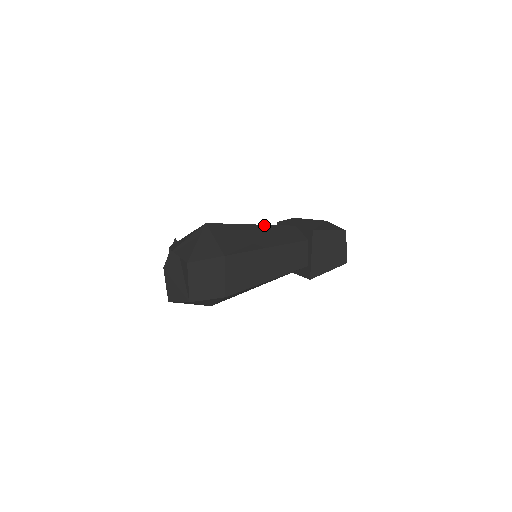
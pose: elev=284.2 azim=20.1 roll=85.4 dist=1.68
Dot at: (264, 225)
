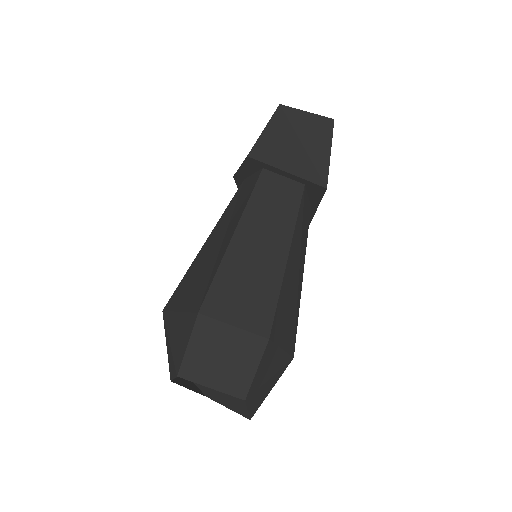
Dot at: (215, 226)
